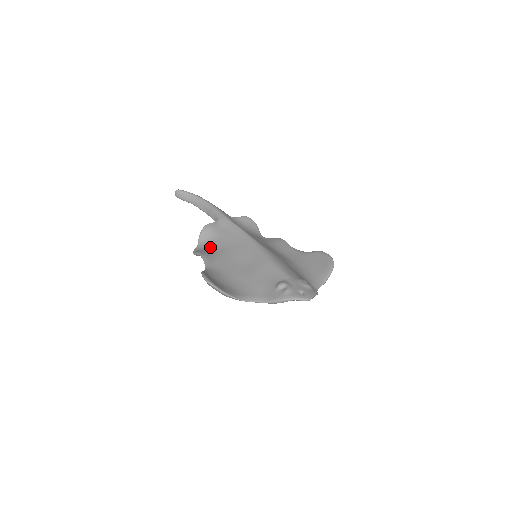
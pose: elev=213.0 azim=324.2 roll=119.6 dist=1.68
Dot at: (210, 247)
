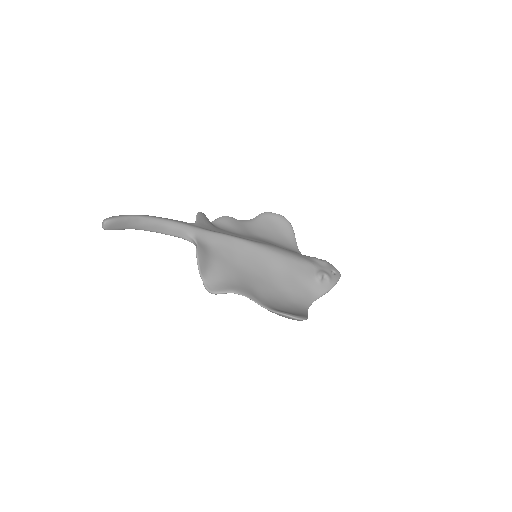
Dot at: (221, 275)
